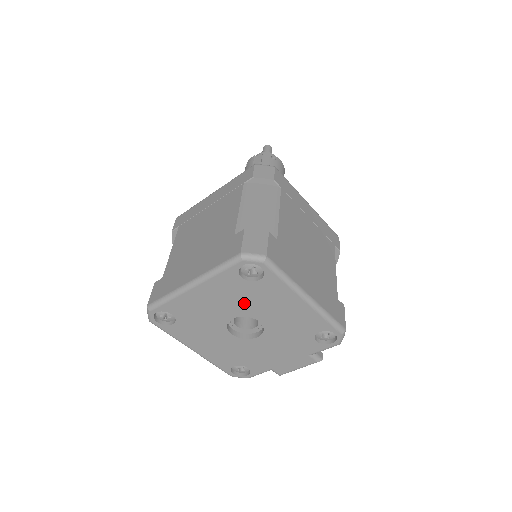
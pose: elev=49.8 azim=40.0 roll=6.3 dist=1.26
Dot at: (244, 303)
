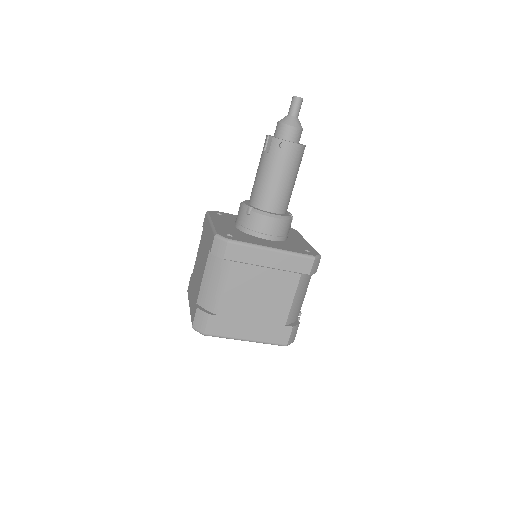
Dot at: occluded
